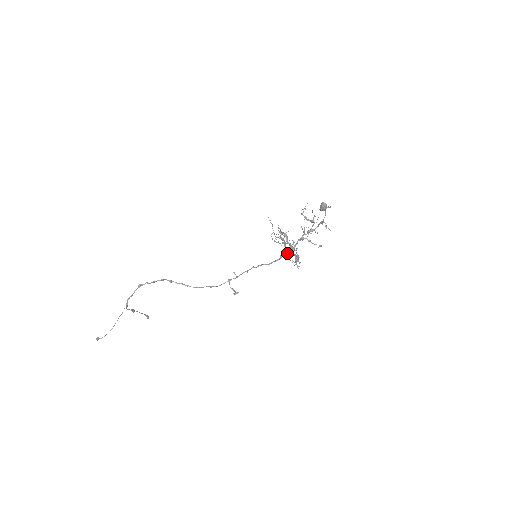
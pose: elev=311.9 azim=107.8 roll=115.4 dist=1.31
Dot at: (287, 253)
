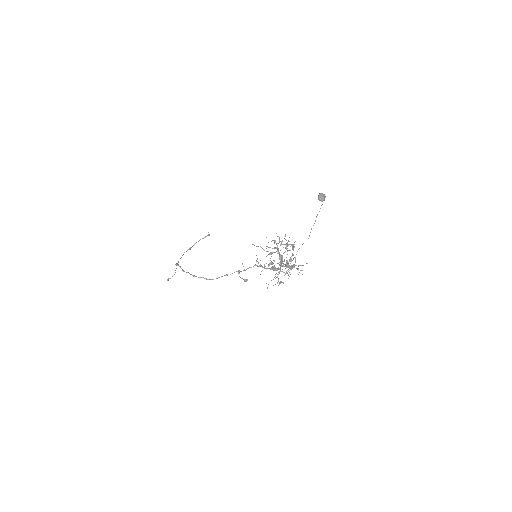
Dot at: (275, 269)
